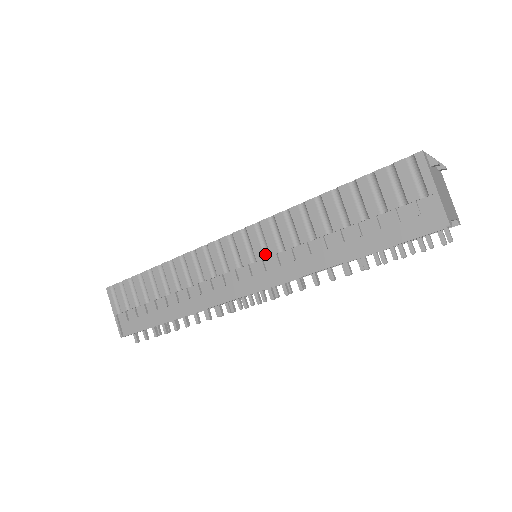
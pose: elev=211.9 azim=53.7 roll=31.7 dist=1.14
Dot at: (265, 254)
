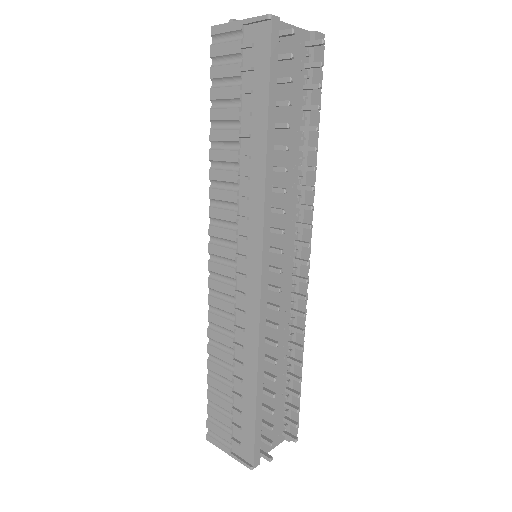
Dot at: (234, 229)
